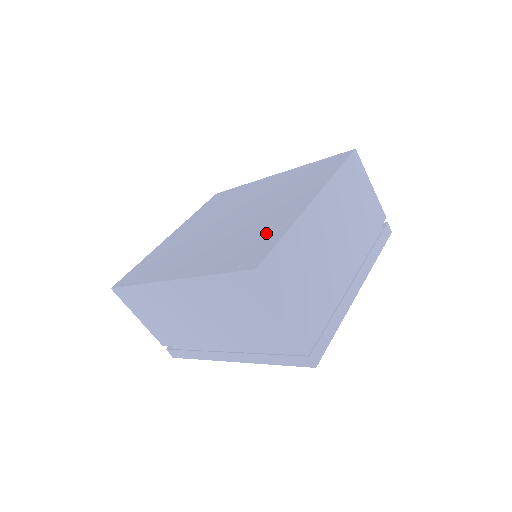
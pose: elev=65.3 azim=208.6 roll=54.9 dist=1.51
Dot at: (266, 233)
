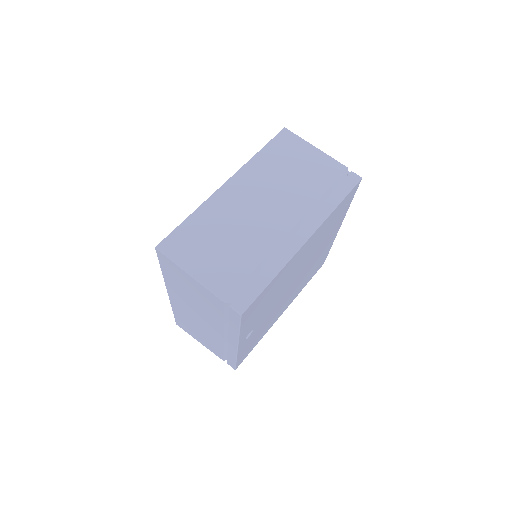
Dot at: occluded
